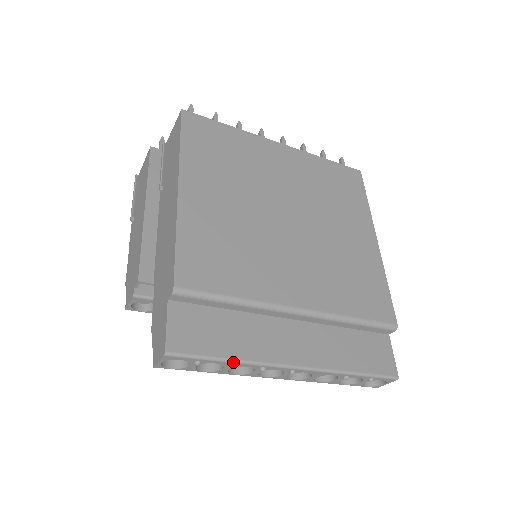
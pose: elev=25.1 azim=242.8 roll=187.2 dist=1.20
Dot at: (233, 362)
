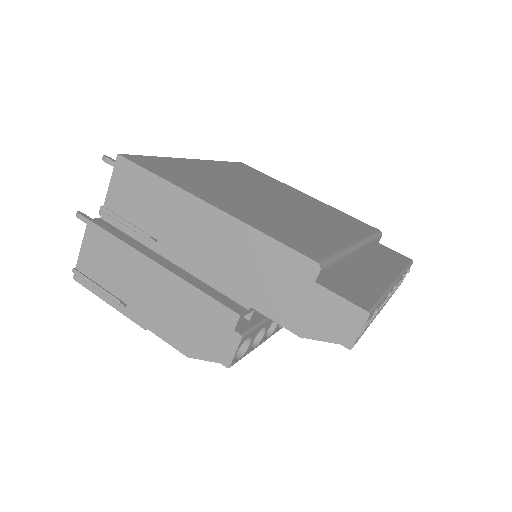
Dot at: (384, 296)
